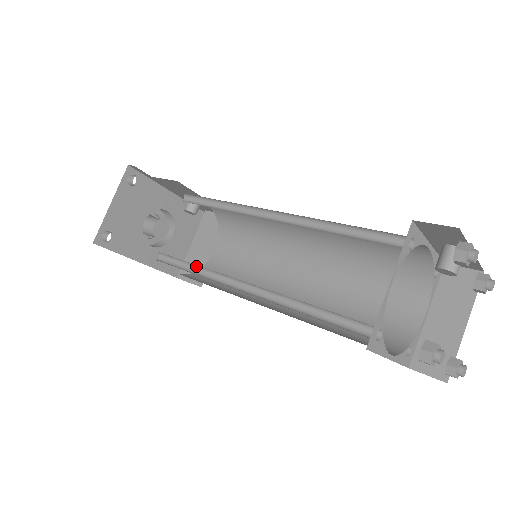
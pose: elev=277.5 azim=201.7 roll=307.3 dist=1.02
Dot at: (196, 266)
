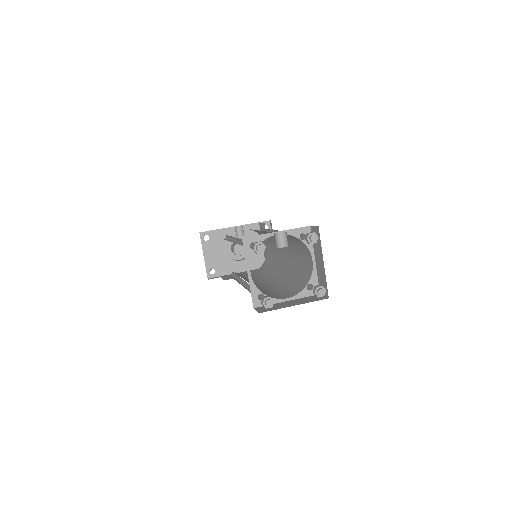
Dot at: occluded
